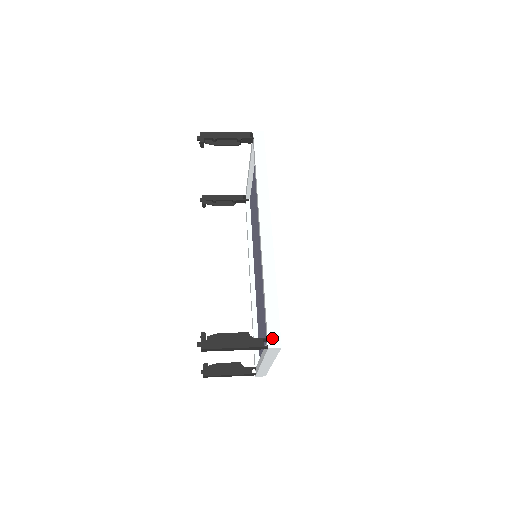
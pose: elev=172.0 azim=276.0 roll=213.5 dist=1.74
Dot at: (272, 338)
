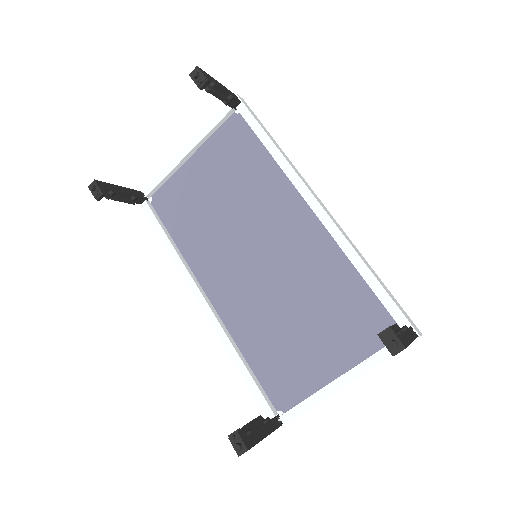
Dot at: (414, 325)
